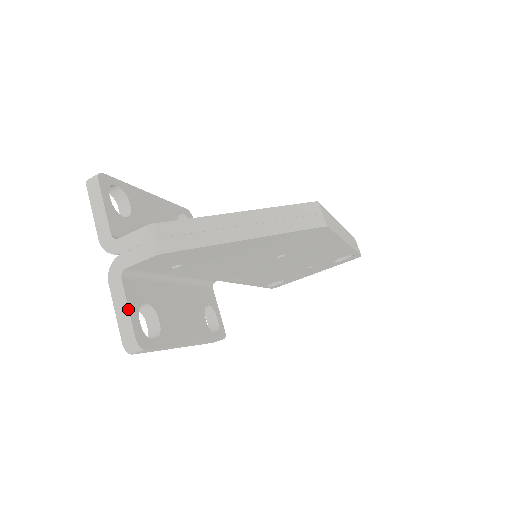
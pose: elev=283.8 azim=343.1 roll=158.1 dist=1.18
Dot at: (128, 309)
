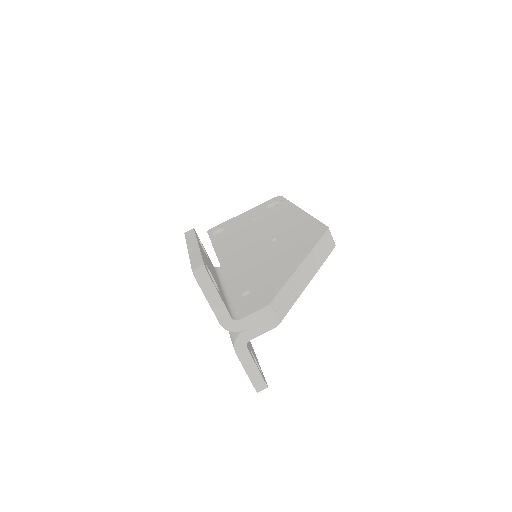
Dot at: (257, 367)
